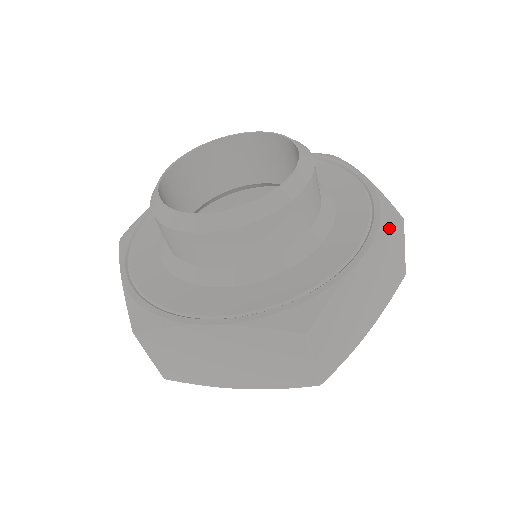
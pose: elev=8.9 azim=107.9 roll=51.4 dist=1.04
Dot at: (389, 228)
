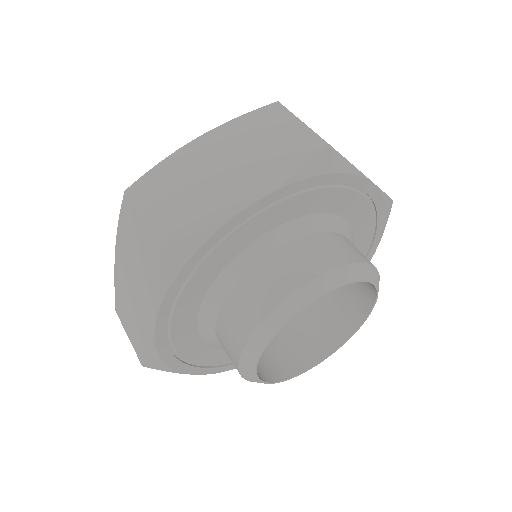
Dot at: (251, 112)
